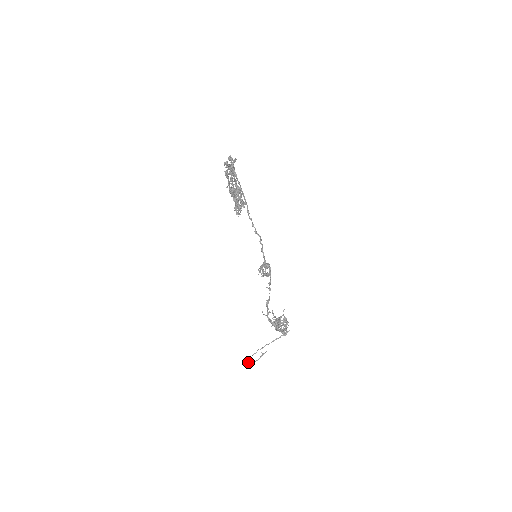
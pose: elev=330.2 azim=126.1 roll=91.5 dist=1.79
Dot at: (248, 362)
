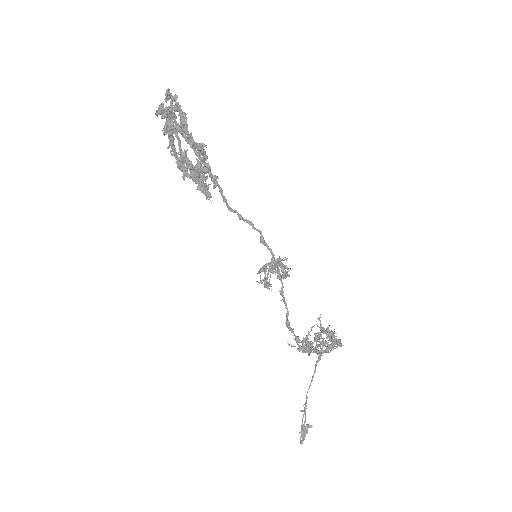
Dot at: (301, 436)
